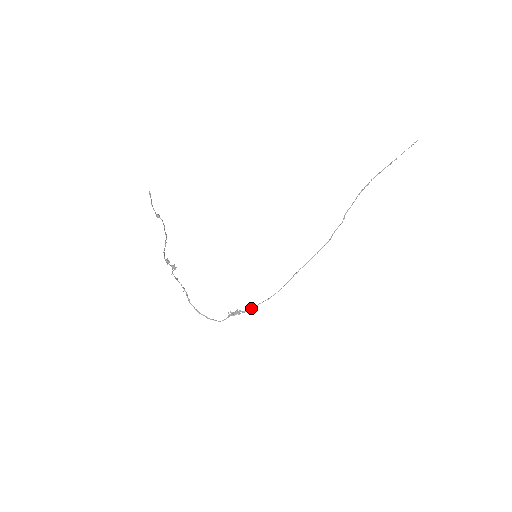
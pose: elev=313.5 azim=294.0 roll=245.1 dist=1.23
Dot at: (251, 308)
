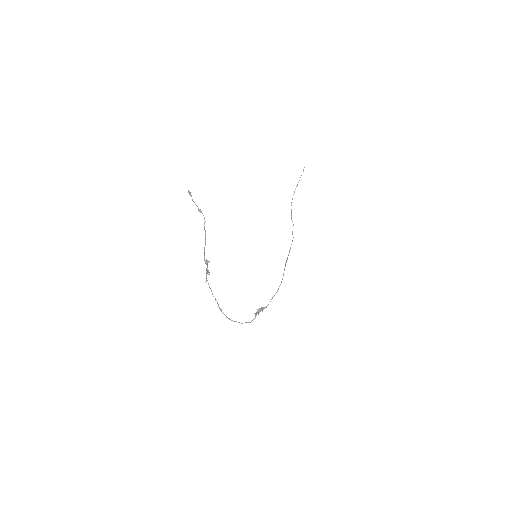
Dot at: occluded
